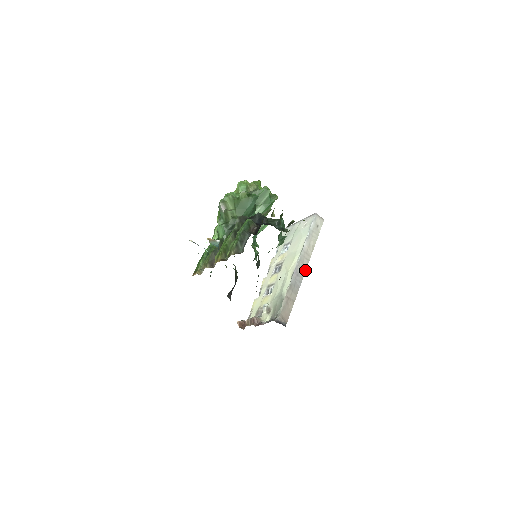
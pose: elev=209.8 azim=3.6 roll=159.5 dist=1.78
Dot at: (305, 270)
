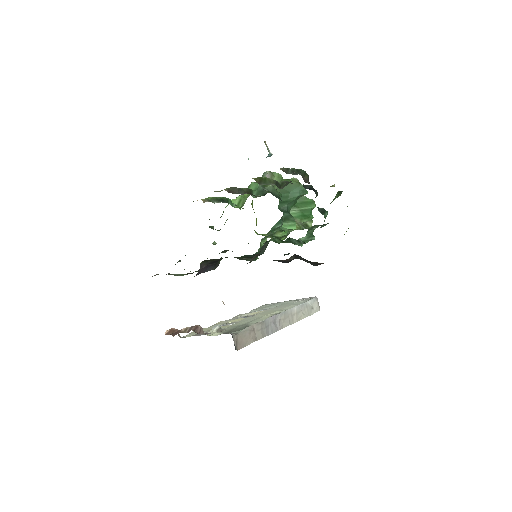
Dot at: (282, 327)
